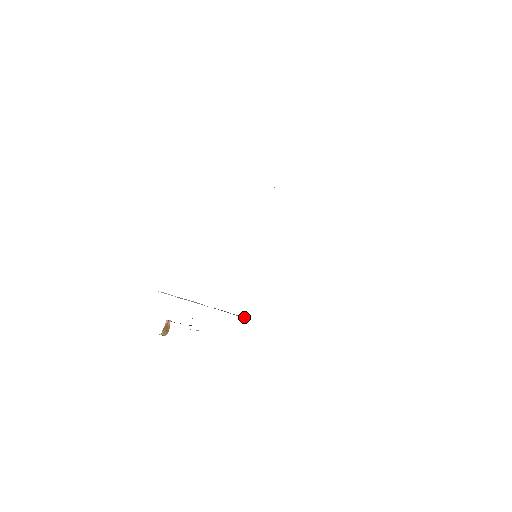
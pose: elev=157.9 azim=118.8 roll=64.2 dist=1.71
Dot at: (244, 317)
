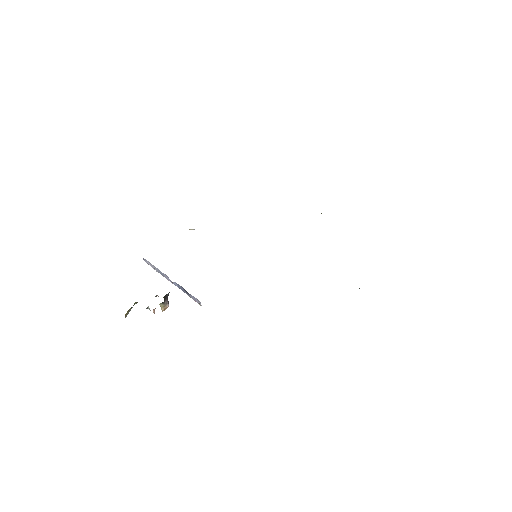
Dot at: (197, 299)
